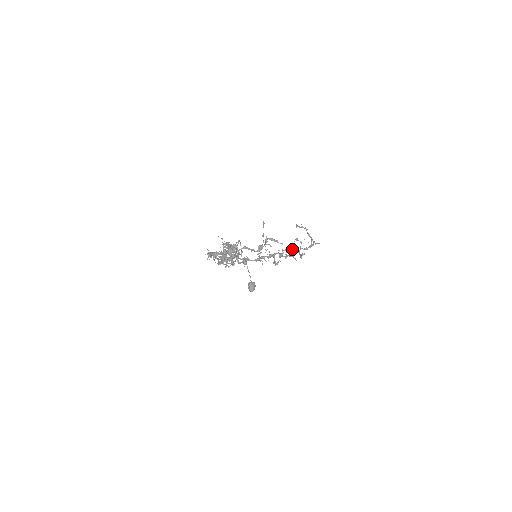
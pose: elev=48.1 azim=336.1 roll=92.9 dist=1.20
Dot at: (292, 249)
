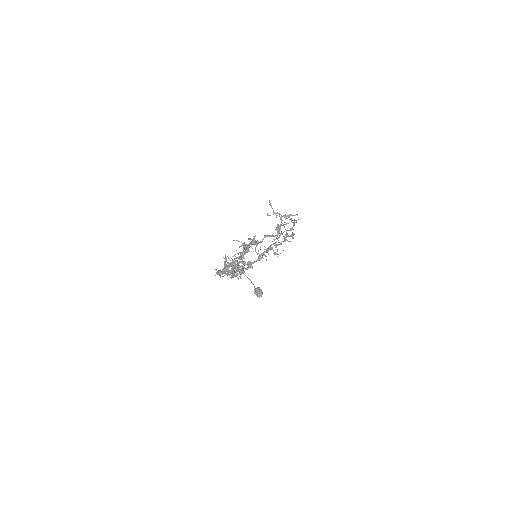
Dot at: (280, 235)
